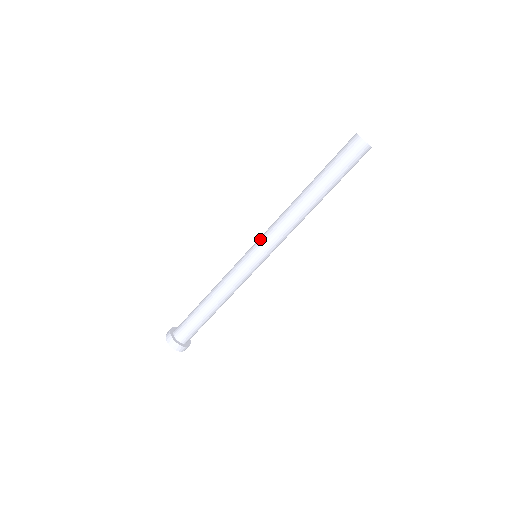
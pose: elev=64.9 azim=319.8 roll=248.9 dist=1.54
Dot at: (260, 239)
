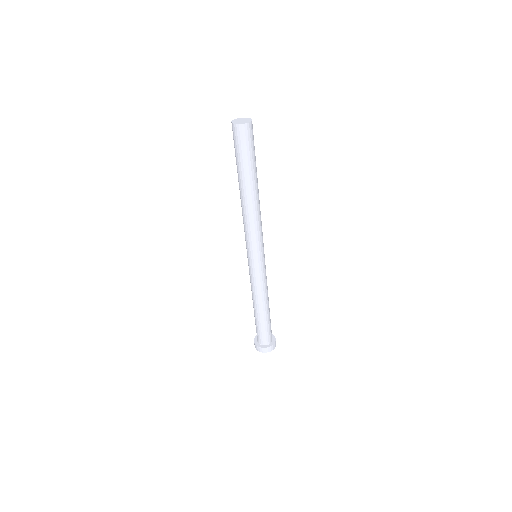
Dot at: occluded
